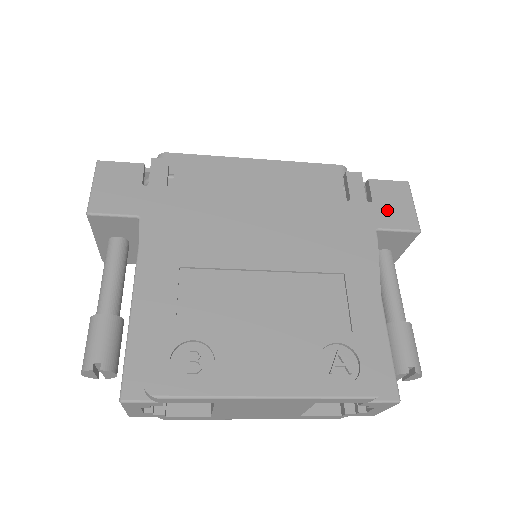
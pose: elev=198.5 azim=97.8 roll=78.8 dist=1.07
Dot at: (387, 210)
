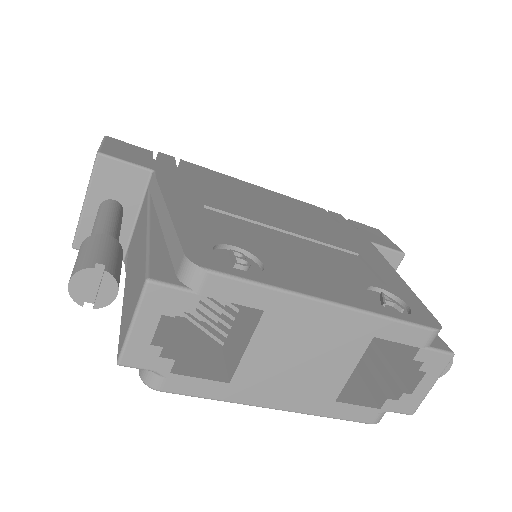
Dot at: (372, 236)
